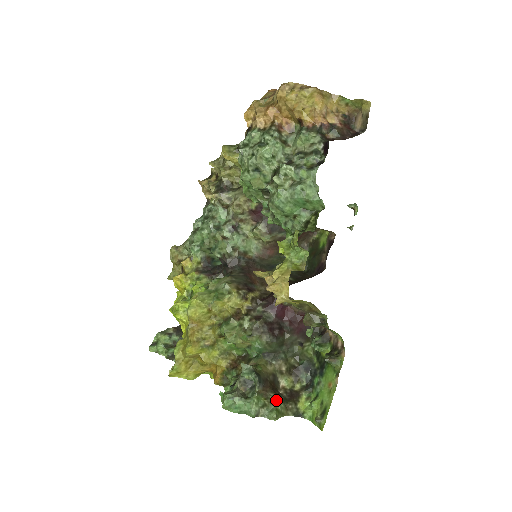
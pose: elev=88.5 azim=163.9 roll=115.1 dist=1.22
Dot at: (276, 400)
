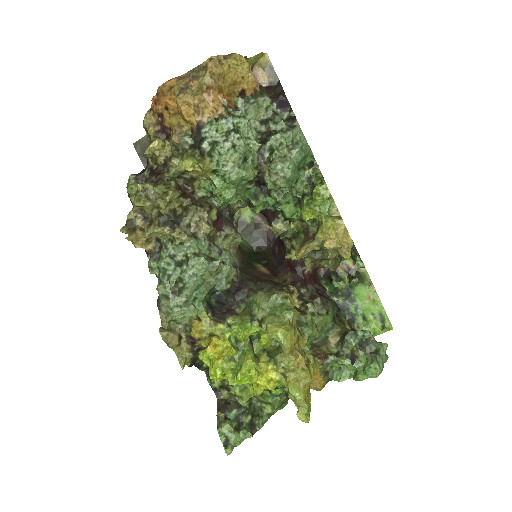
Dot at: occluded
